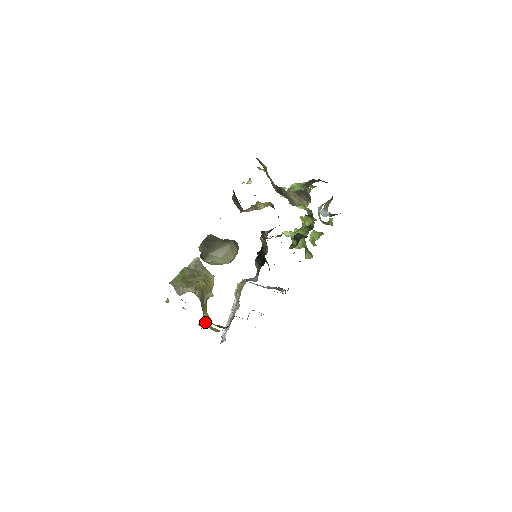
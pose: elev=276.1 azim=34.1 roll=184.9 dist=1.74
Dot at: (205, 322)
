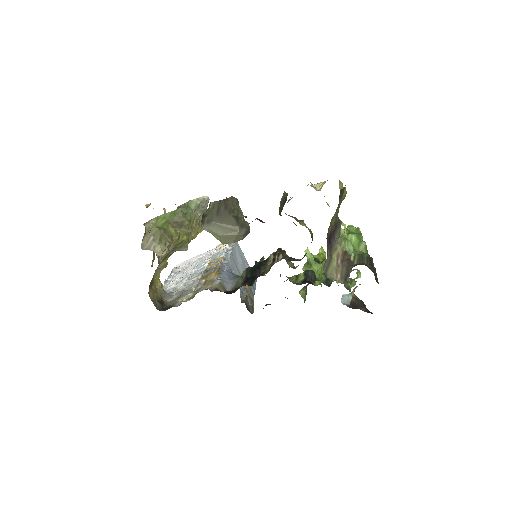
Dot at: (155, 272)
